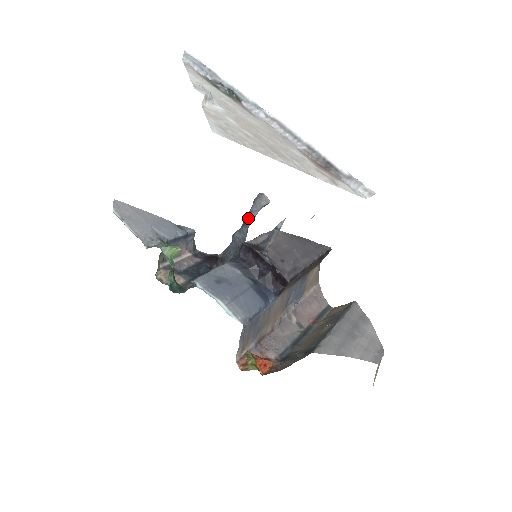
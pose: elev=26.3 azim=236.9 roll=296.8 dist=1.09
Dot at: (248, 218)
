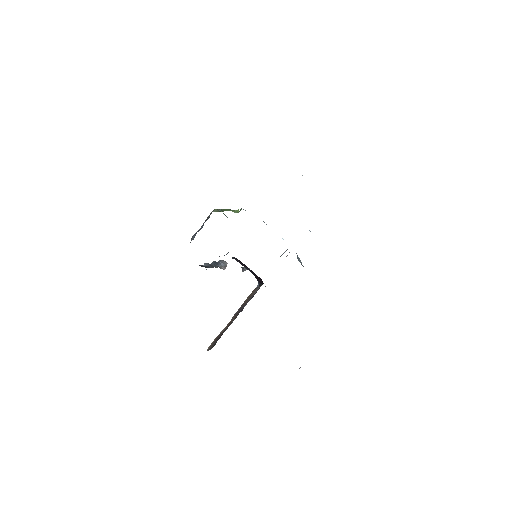
Dot at: (218, 262)
